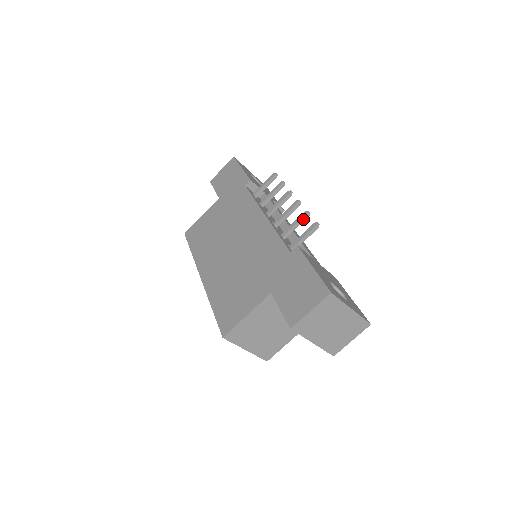
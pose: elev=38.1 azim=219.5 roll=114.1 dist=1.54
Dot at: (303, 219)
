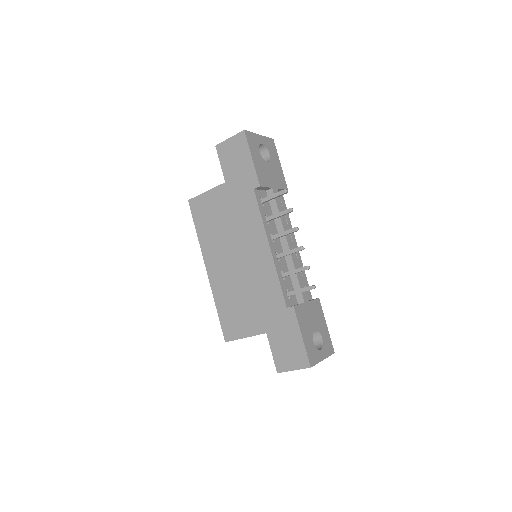
Dot at: occluded
